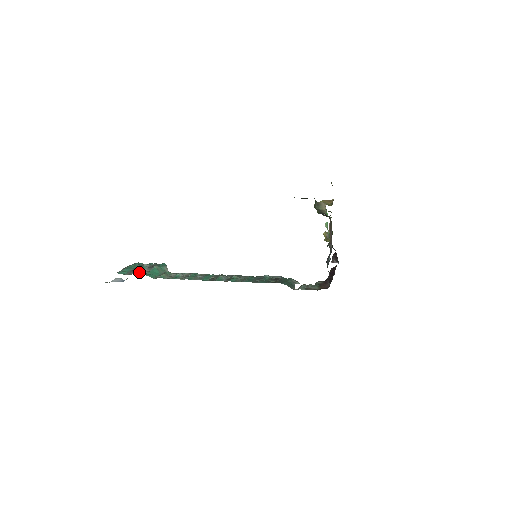
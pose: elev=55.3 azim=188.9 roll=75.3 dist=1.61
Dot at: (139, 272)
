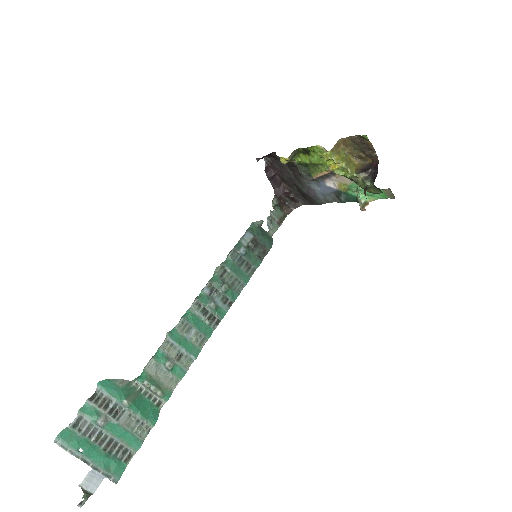
Dot at: (134, 436)
